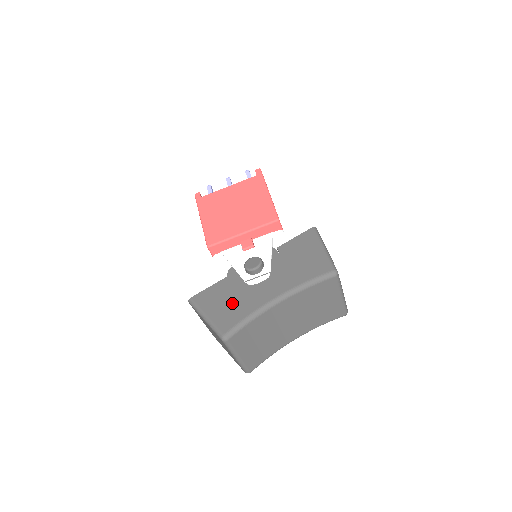
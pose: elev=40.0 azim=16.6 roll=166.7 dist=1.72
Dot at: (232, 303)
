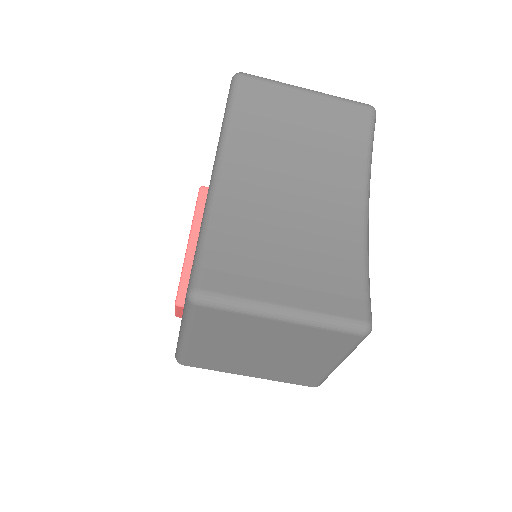
Dot at: occluded
